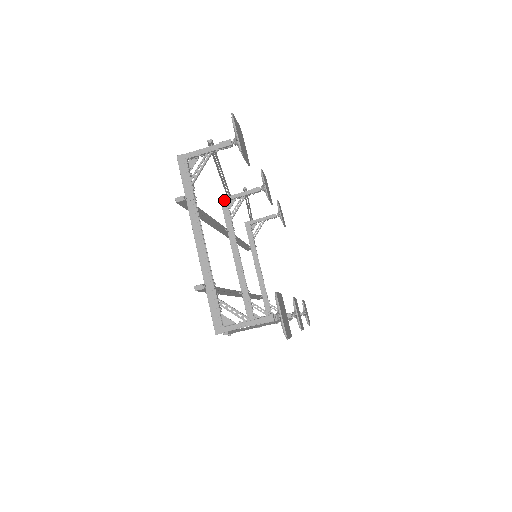
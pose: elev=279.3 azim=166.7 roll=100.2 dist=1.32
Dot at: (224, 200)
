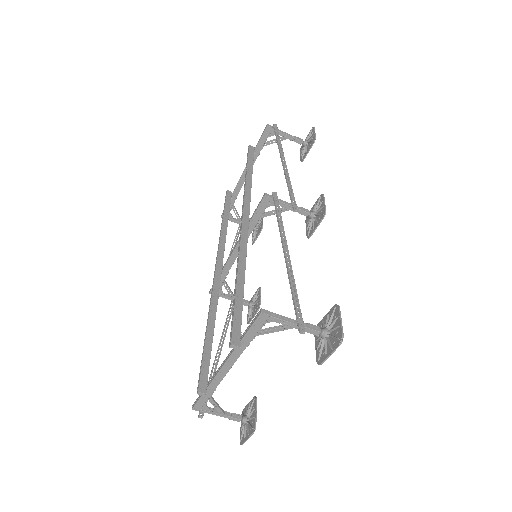
Dot at: (267, 200)
